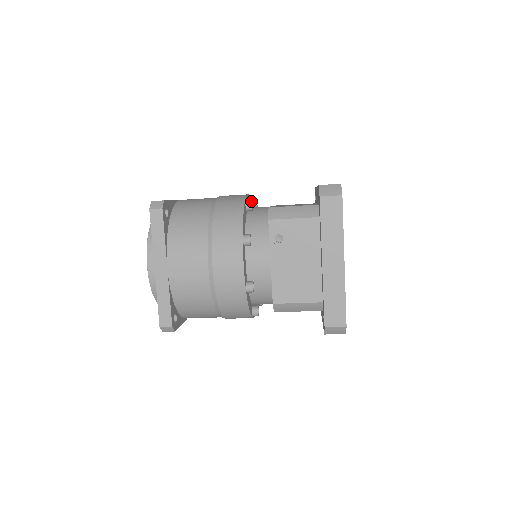
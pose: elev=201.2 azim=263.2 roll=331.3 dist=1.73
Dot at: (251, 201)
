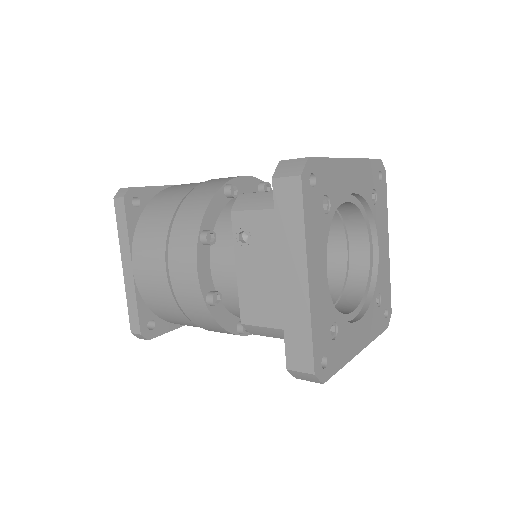
Dot at: (231, 185)
